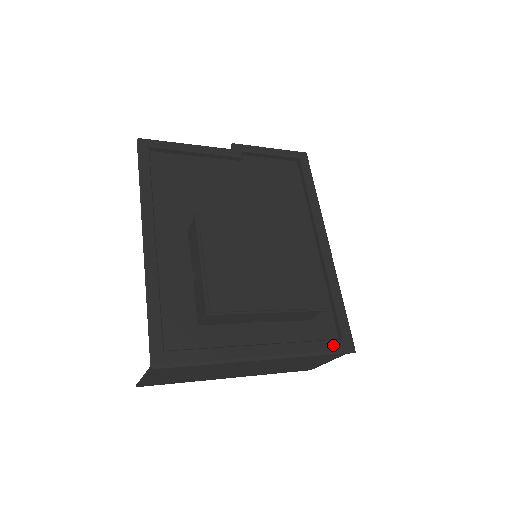
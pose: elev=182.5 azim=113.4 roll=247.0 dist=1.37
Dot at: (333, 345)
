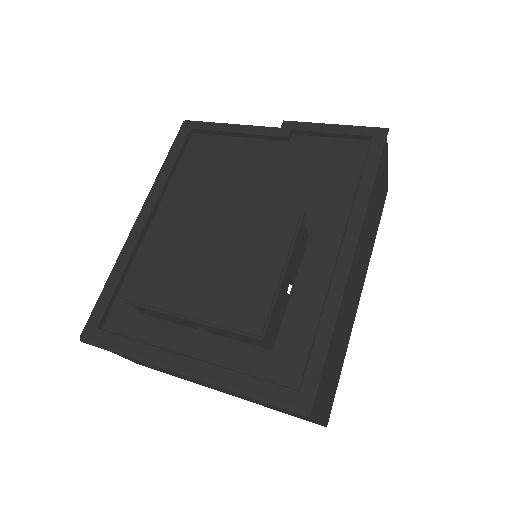
Dot at: (278, 393)
